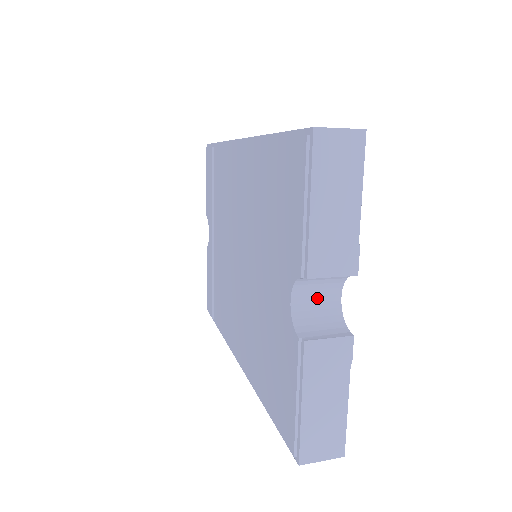
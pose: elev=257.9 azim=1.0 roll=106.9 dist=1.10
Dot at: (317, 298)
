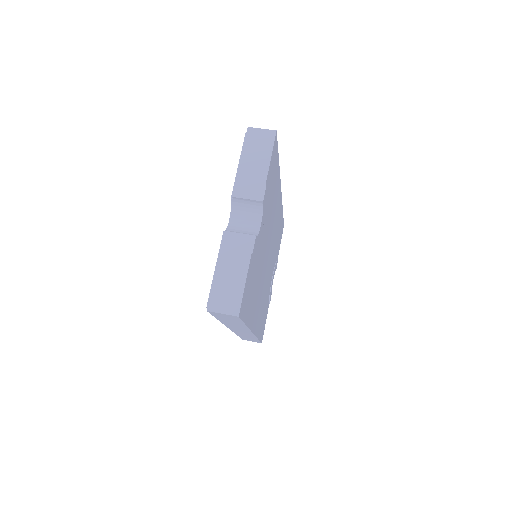
Dot at: (246, 222)
